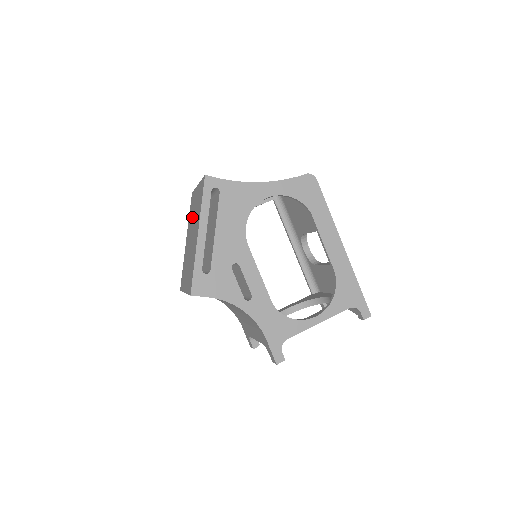
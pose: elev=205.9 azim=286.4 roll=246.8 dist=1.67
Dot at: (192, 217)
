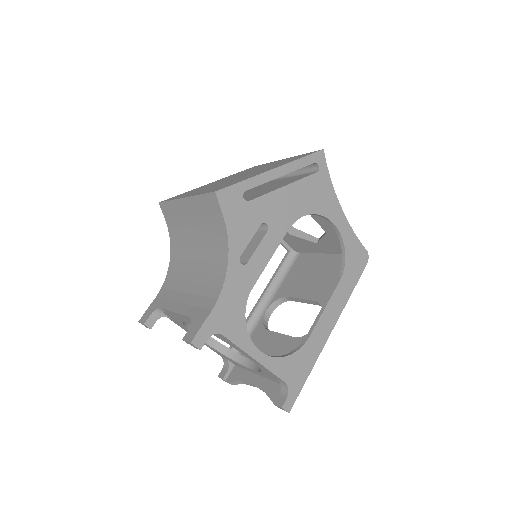
Dot at: (251, 170)
